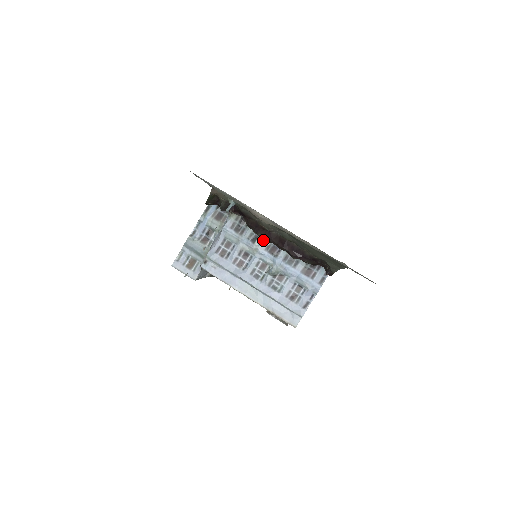
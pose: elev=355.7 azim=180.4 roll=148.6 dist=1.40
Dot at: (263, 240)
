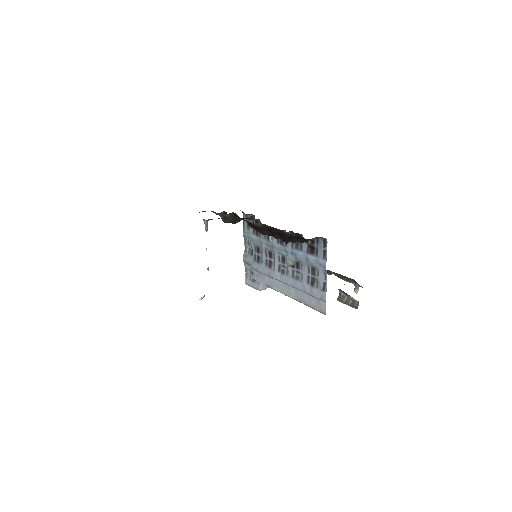
Dot at: occluded
